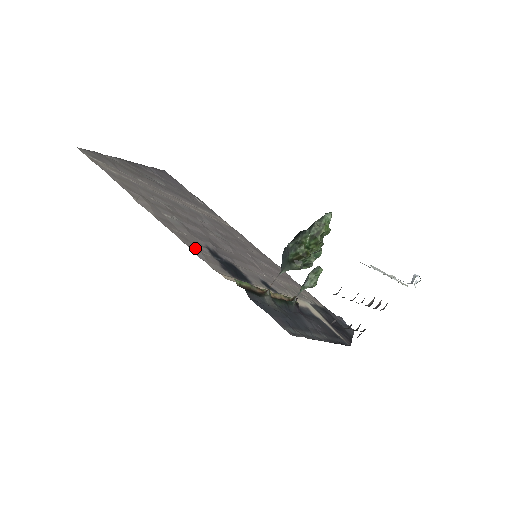
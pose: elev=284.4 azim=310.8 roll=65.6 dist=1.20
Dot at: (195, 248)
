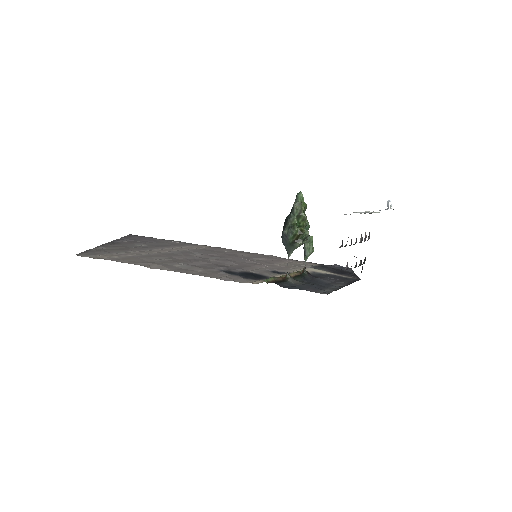
Dot at: (217, 276)
